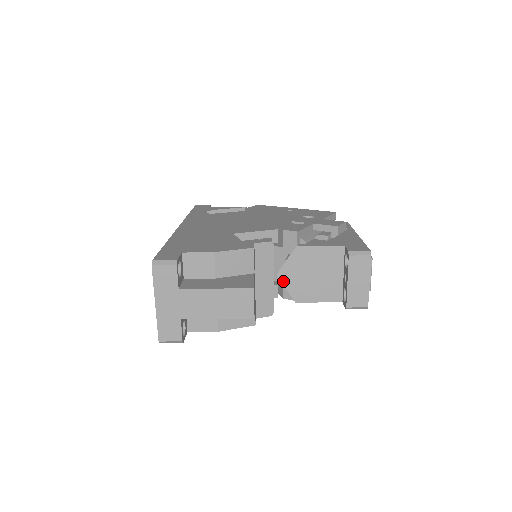
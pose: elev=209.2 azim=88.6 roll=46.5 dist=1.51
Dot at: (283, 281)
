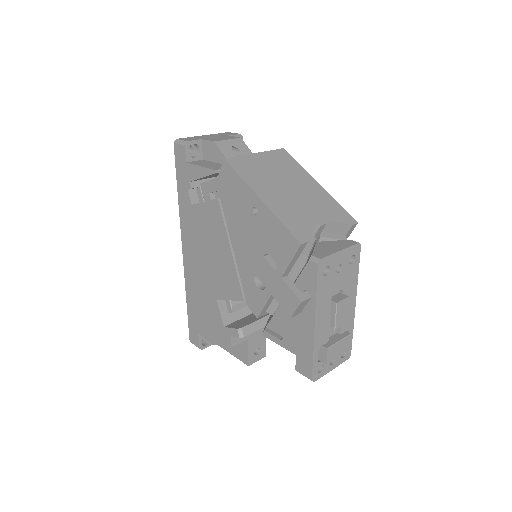
Dot at: occluded
